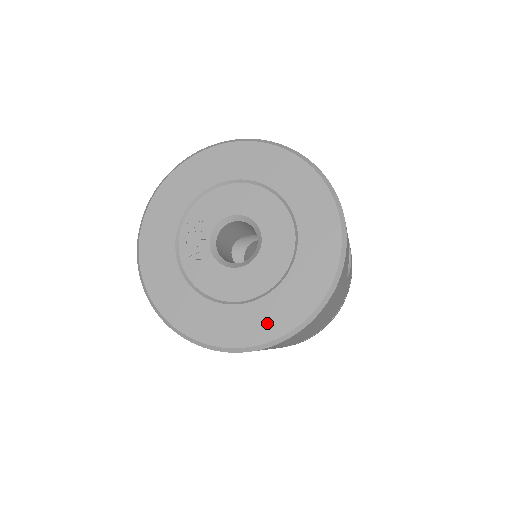
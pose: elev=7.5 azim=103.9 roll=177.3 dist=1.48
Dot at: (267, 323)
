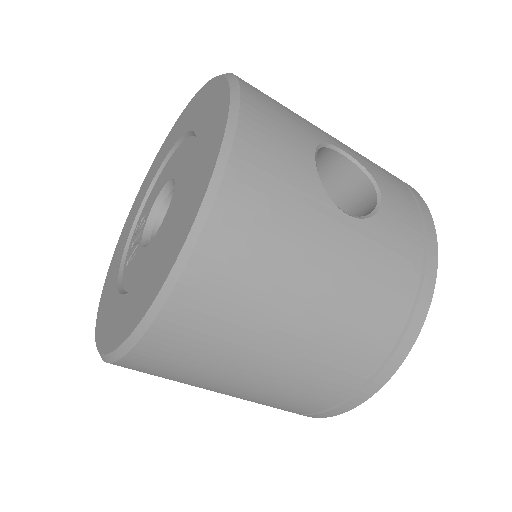
Dot at: (150, 288)
